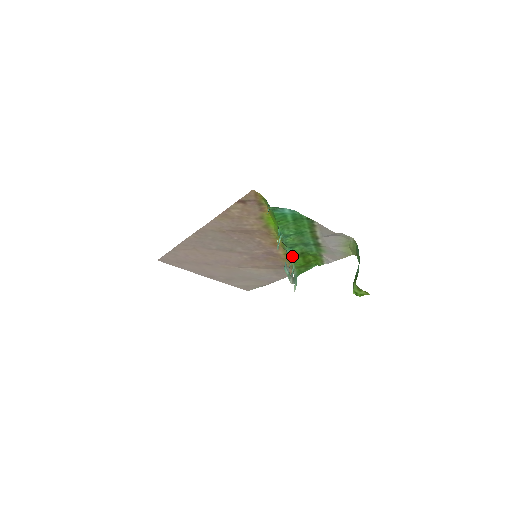
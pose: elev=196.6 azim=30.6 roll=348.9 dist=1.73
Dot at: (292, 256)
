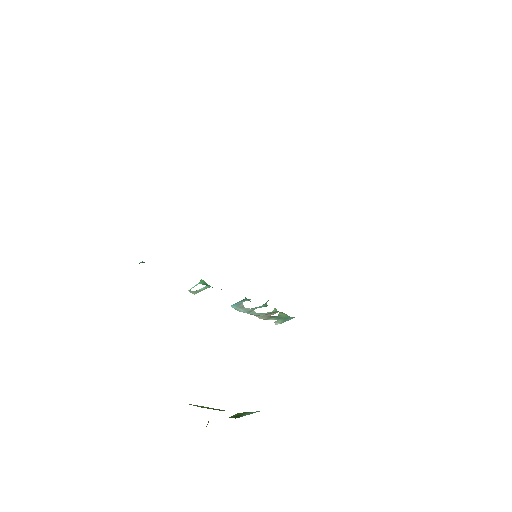
Dot at: (265, 304)
